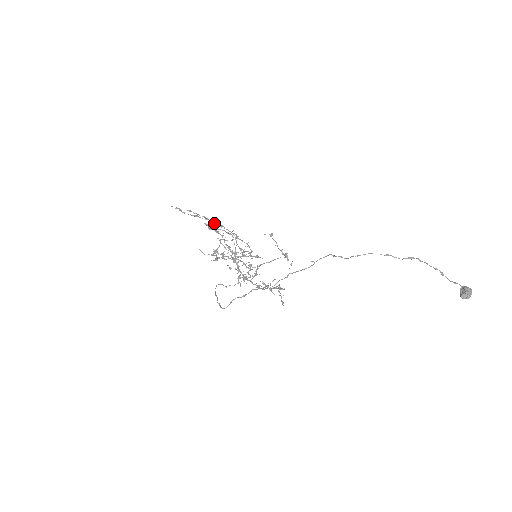
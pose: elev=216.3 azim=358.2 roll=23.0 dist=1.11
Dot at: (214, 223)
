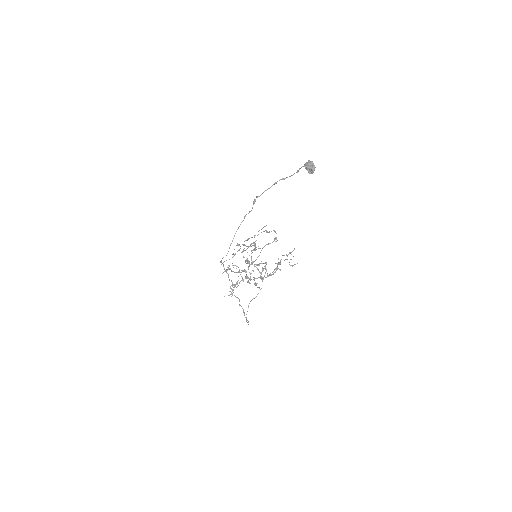
Dot at: occluded
